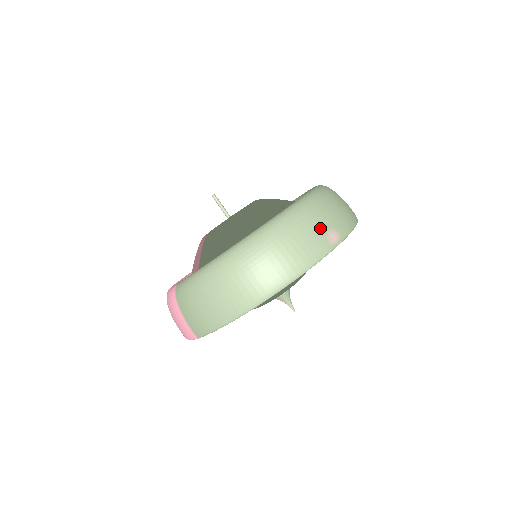
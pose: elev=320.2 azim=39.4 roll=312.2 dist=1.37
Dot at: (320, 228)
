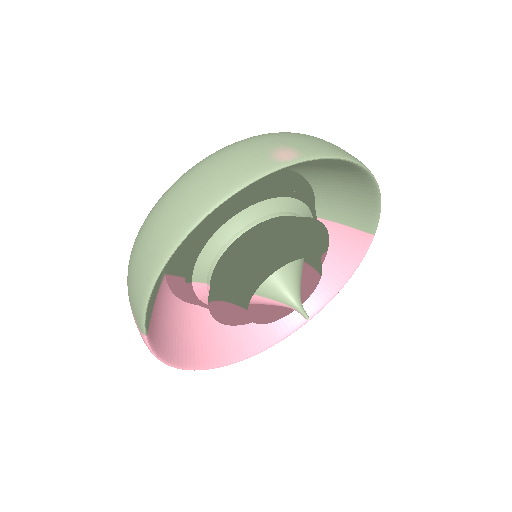
Dot at: (265, 148)
